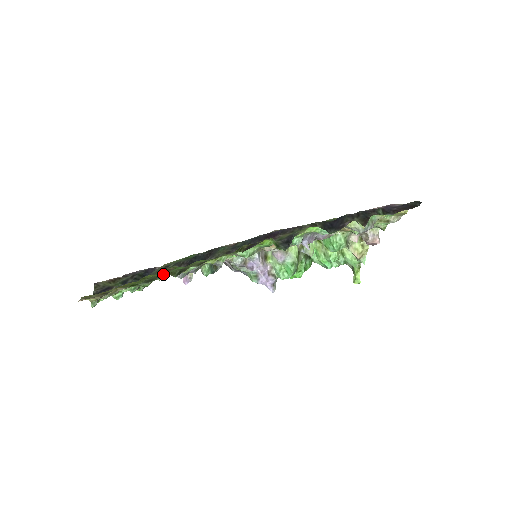
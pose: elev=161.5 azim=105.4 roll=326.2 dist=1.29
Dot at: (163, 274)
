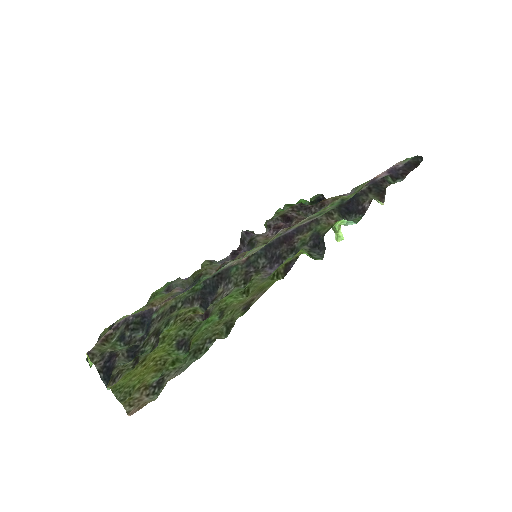
Dot at: (206, 337)
